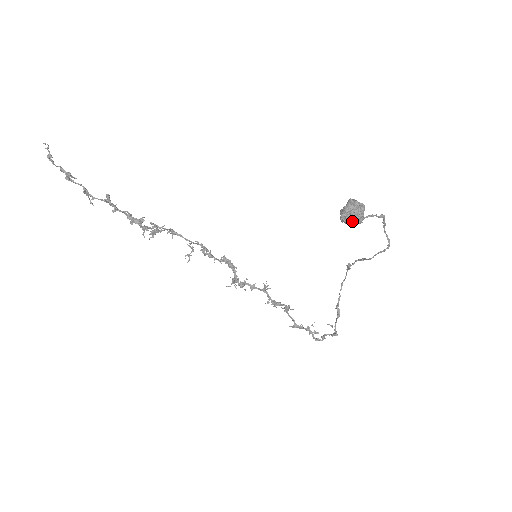
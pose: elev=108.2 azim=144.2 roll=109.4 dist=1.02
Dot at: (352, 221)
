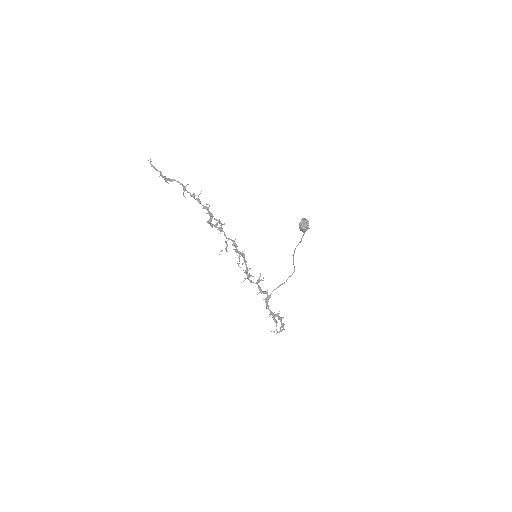
Dot at: (307, 226)
